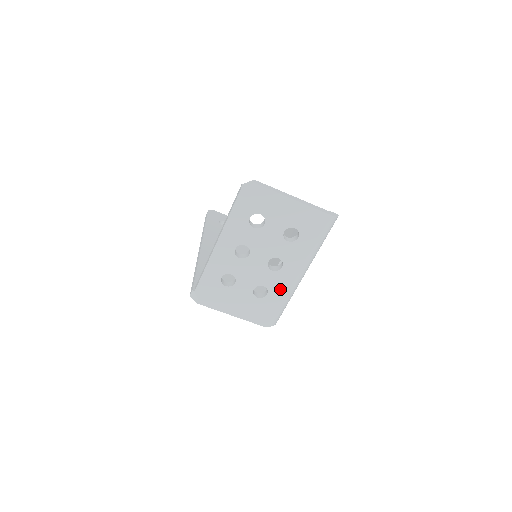
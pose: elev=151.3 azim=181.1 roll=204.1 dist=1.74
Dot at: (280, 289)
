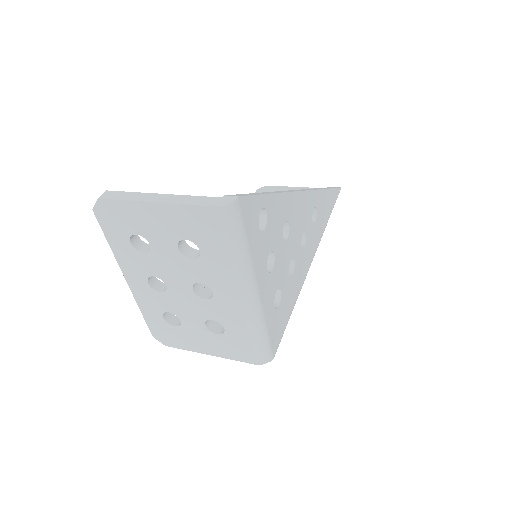
Dot at: (234, 320)
